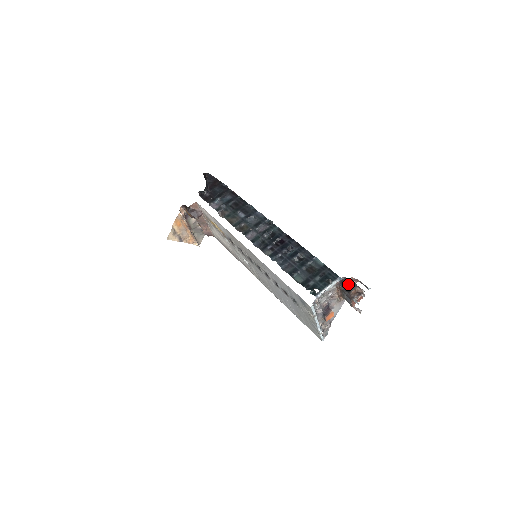
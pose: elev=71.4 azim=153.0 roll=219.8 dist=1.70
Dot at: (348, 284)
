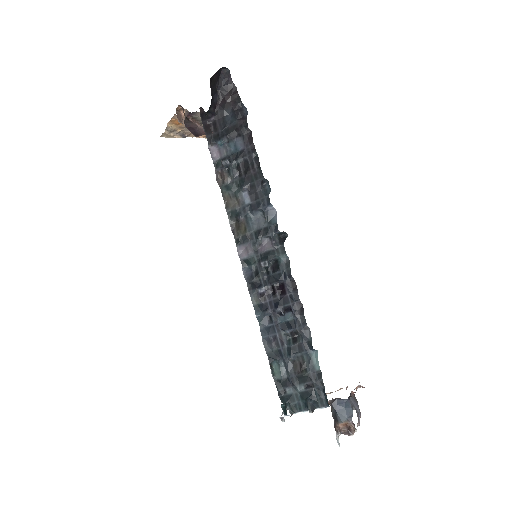
Dot at: (341, 408)
